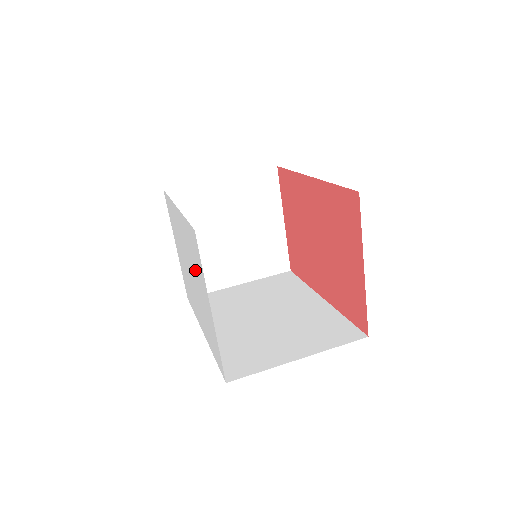
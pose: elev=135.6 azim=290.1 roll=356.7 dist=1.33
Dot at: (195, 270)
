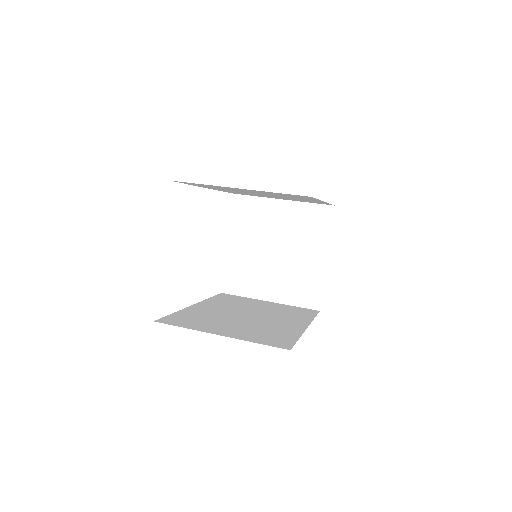
Dot at: occluded
